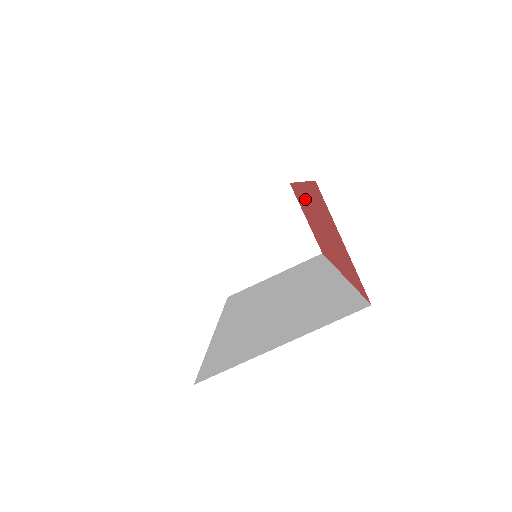
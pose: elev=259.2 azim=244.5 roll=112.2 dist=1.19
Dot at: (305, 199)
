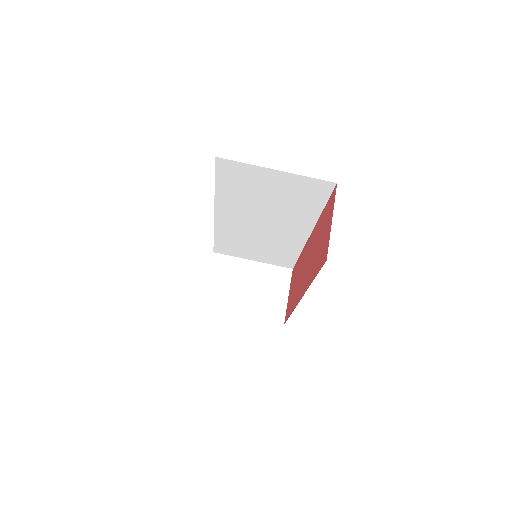
Dot at: (307, 249)
